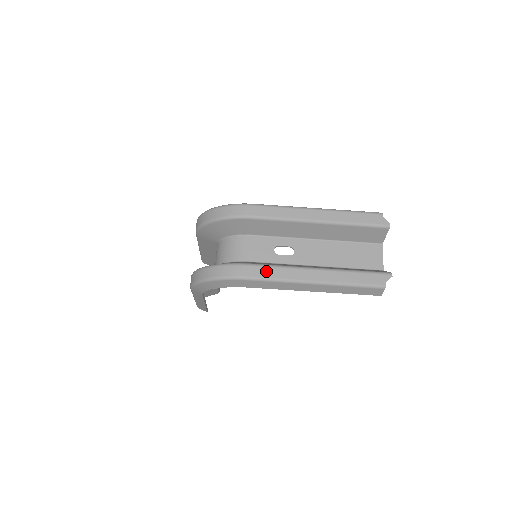
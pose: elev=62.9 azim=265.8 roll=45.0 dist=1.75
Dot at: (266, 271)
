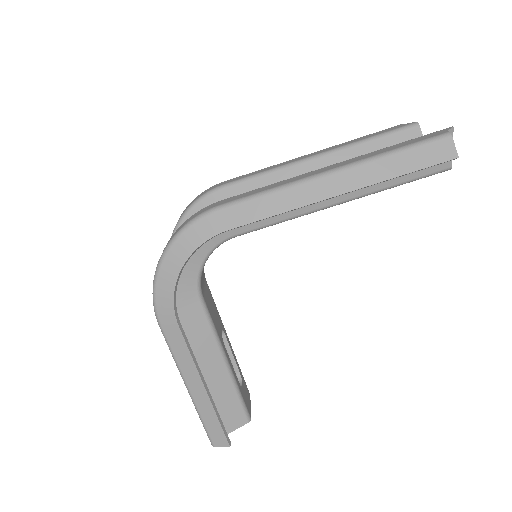
Dot at: (247, 193)
